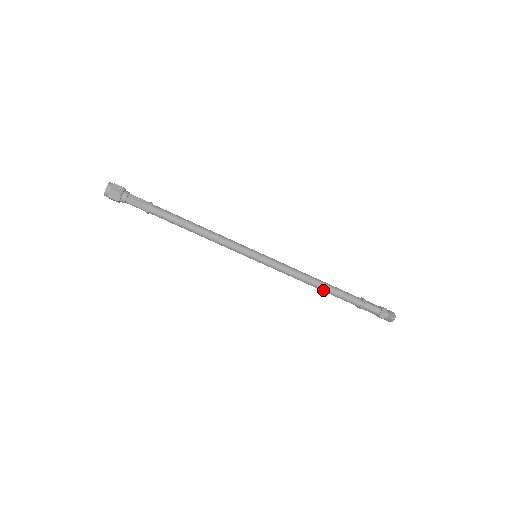
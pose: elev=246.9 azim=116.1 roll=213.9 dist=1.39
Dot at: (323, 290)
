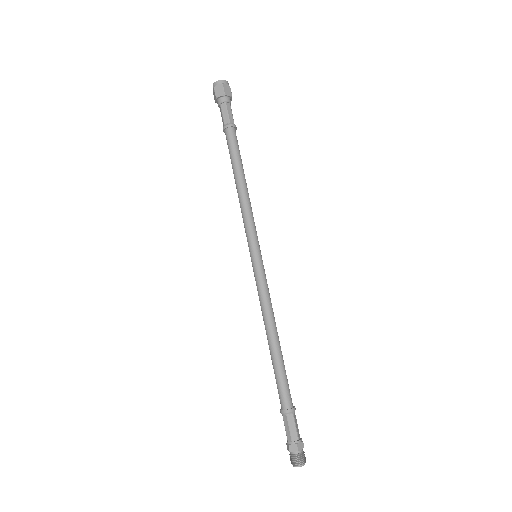
Dot at: (272, 353)
